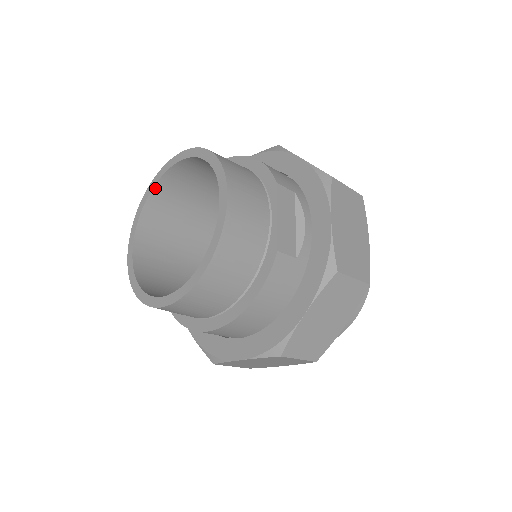
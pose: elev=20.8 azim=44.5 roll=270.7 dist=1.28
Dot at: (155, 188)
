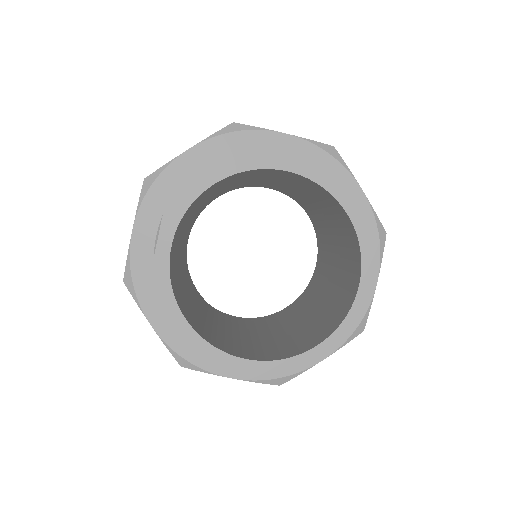
Dot at: (228, 176)
